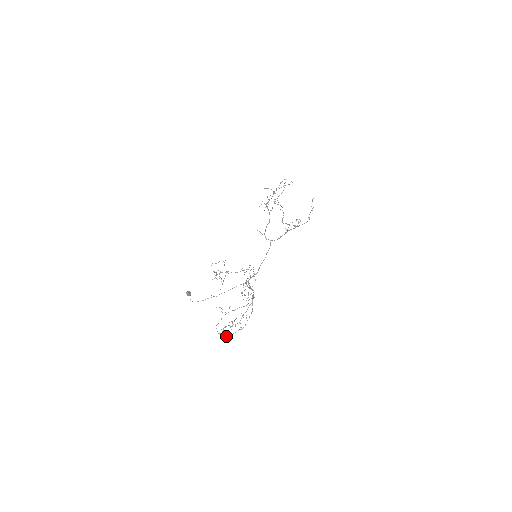
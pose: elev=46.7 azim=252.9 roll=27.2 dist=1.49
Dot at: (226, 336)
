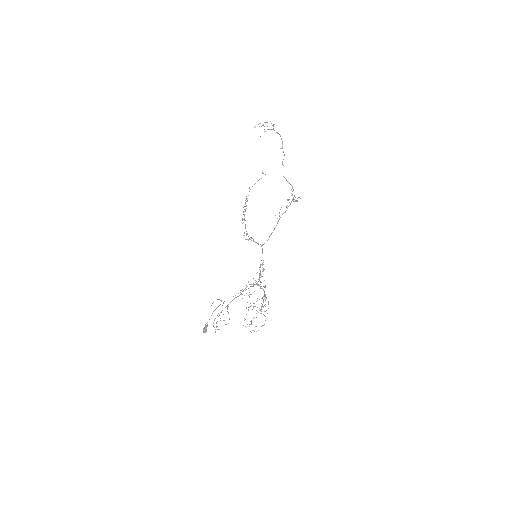
Dot at: occluded
